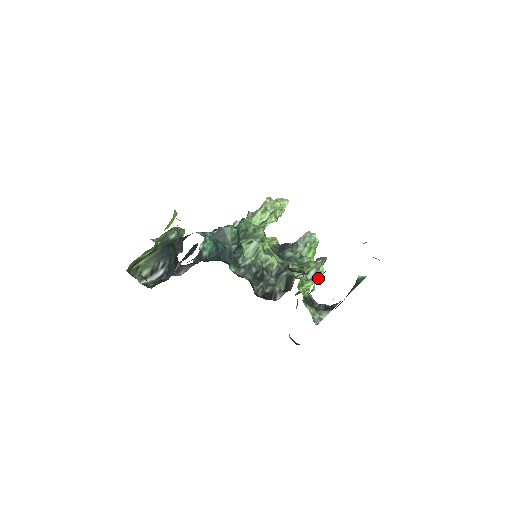
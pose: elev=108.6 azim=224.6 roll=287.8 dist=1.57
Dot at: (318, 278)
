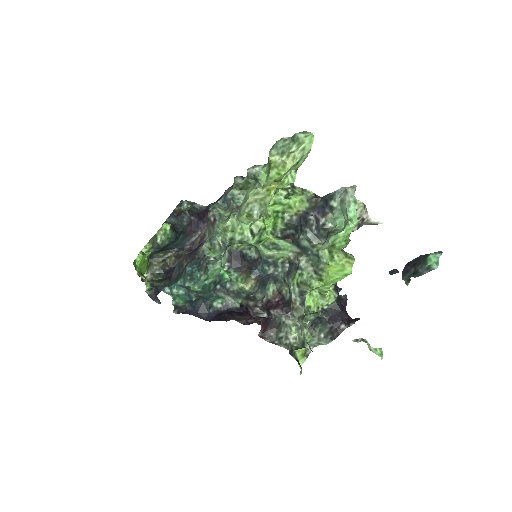
Dot at: (298, 343)
